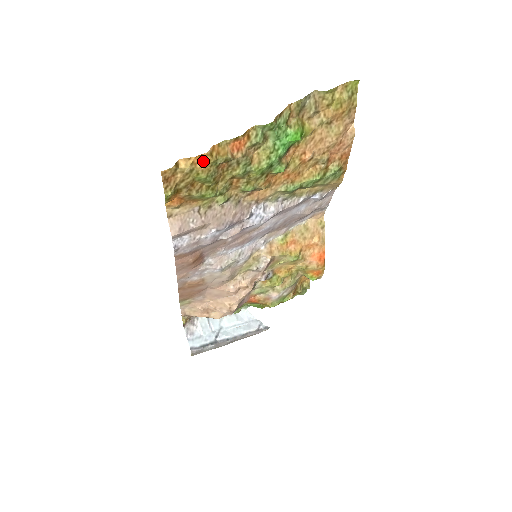
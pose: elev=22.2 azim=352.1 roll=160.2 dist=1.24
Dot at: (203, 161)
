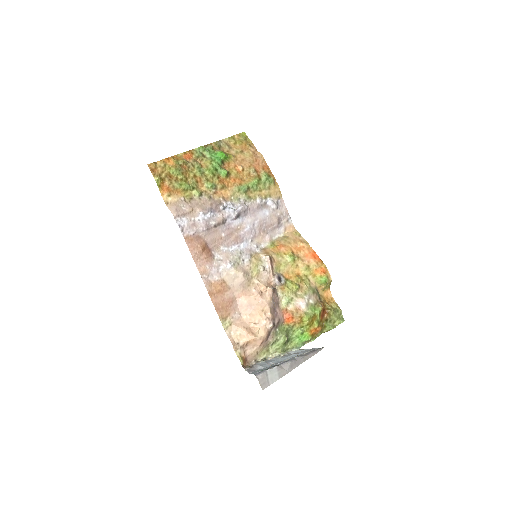
Dot at: (170, 161)
